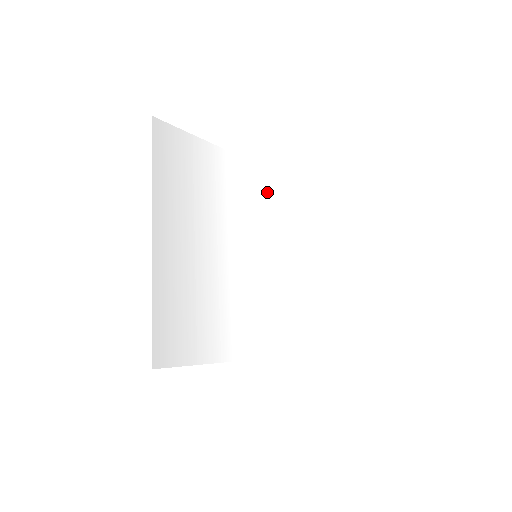
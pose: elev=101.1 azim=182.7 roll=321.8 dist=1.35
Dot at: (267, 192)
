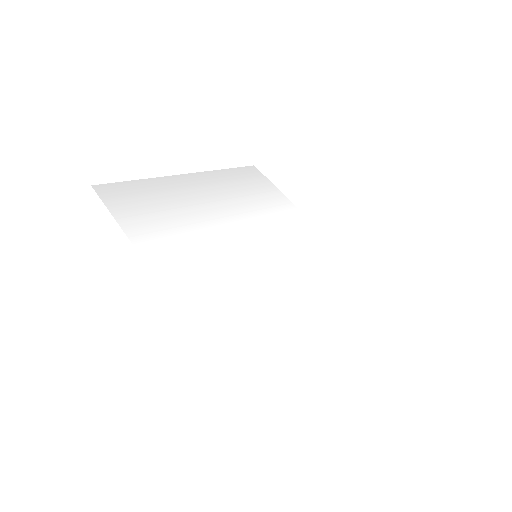
Dot at: (325, 257)
